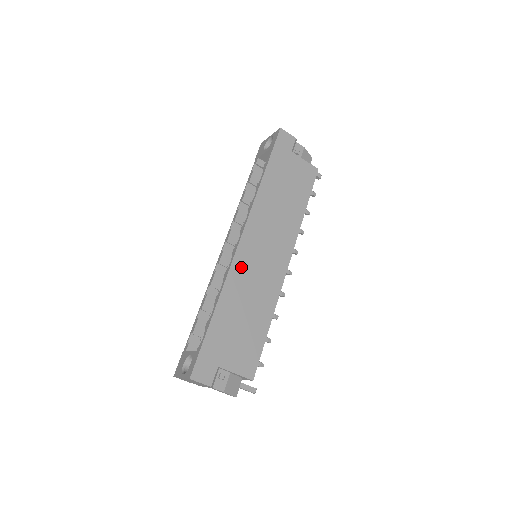
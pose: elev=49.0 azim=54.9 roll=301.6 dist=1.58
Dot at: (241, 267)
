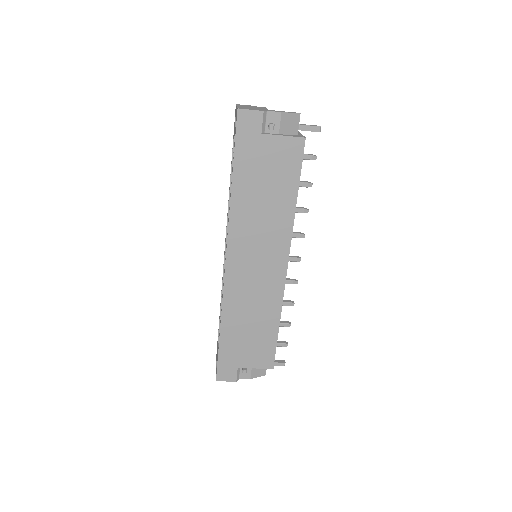
Dot at: (234, 287)
